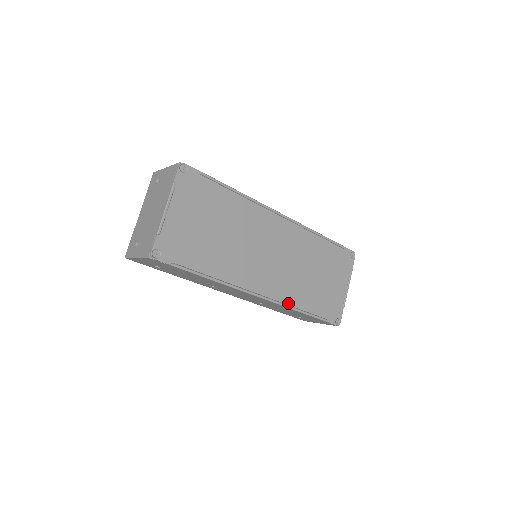
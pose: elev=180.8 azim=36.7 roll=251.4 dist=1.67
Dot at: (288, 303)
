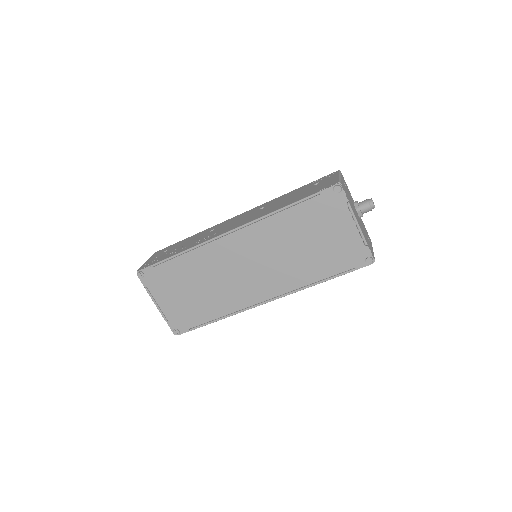
Dot at: (297, 287)
